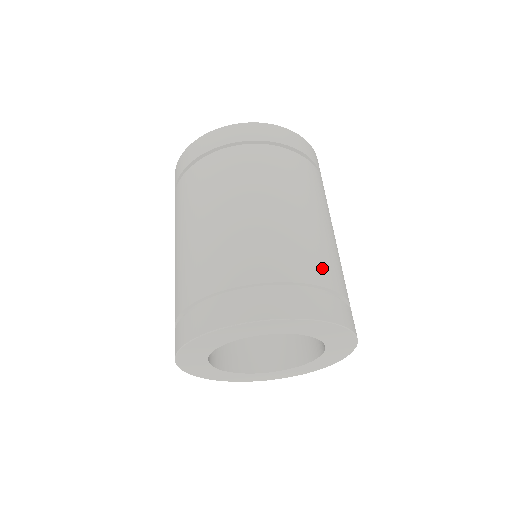
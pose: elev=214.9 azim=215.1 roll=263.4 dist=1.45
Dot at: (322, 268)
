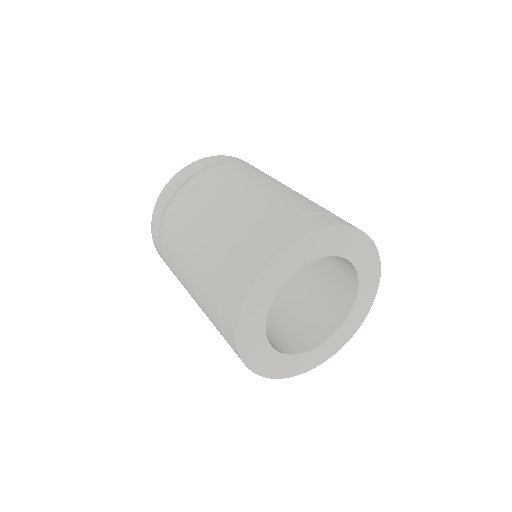
Dot at: occluded
